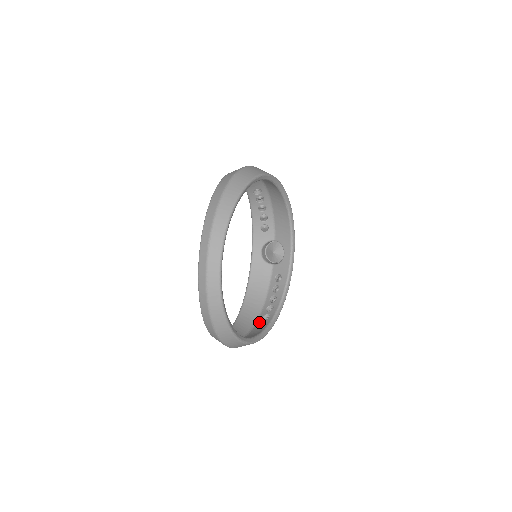
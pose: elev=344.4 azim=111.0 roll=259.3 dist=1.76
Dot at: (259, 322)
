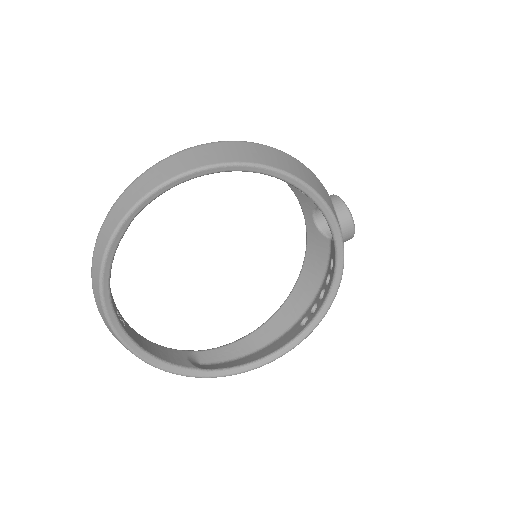
Dot at: (296, 325)
